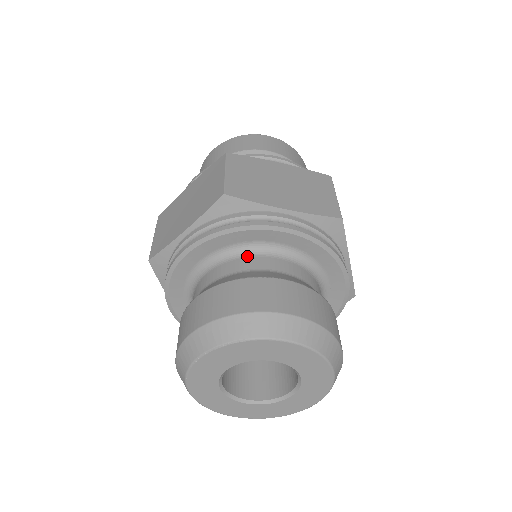
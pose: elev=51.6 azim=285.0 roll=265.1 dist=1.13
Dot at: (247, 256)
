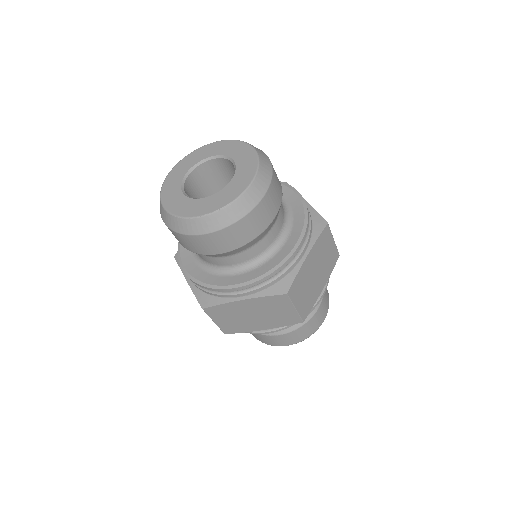
Dot at: occluded
